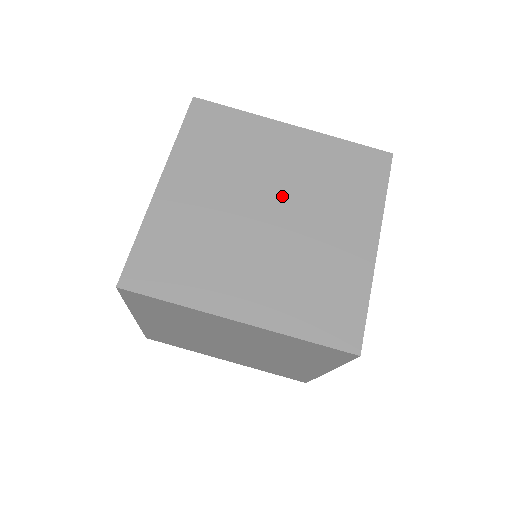
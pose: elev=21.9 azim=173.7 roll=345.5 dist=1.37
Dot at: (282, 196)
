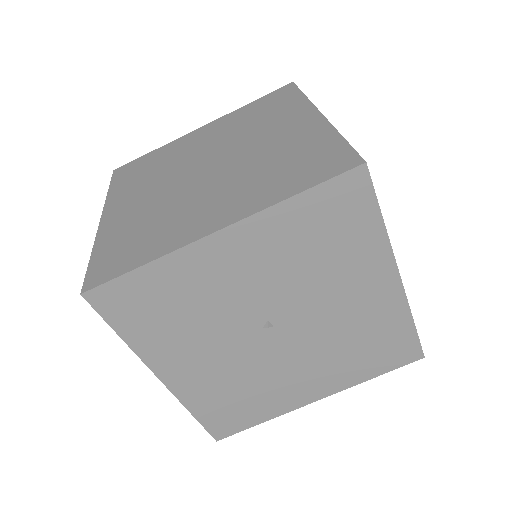
Dot at: occluded
